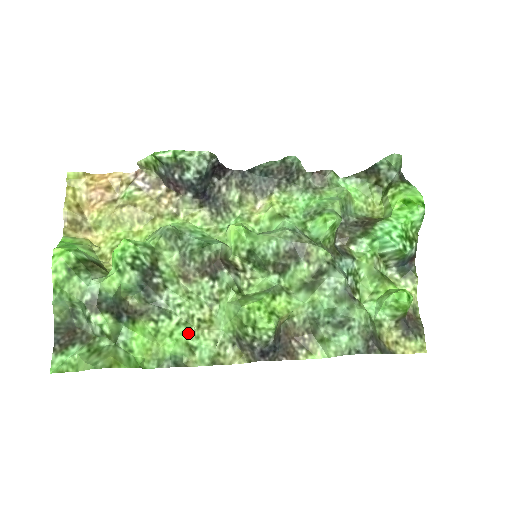
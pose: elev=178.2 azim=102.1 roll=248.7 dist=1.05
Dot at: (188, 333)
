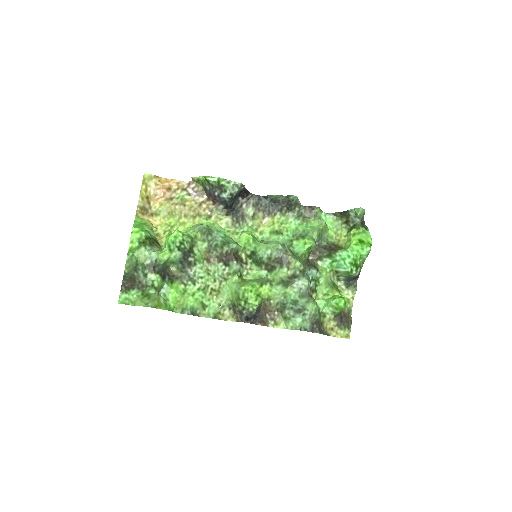
Dot at: (204, 296)
